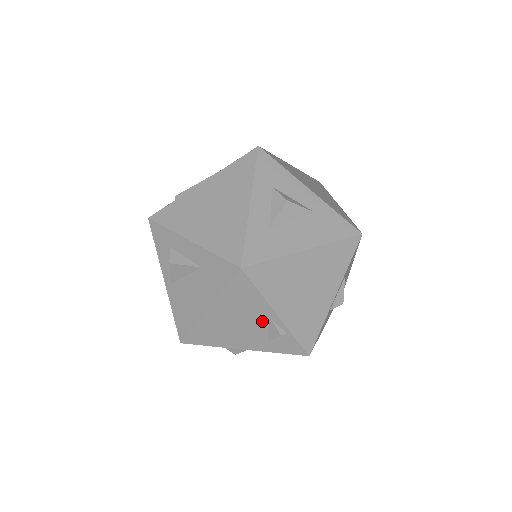
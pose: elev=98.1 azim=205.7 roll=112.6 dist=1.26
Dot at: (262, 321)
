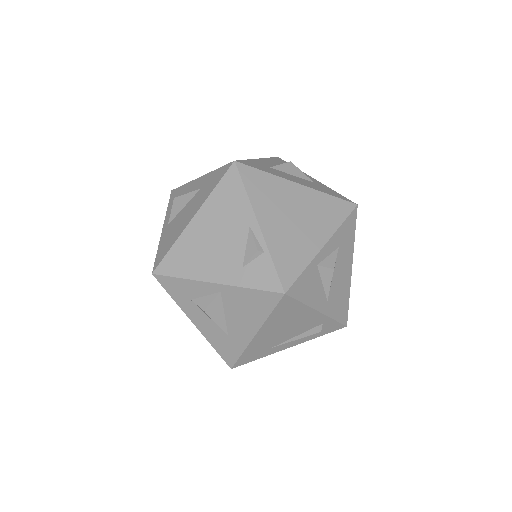
Dot at: (242, 233)
